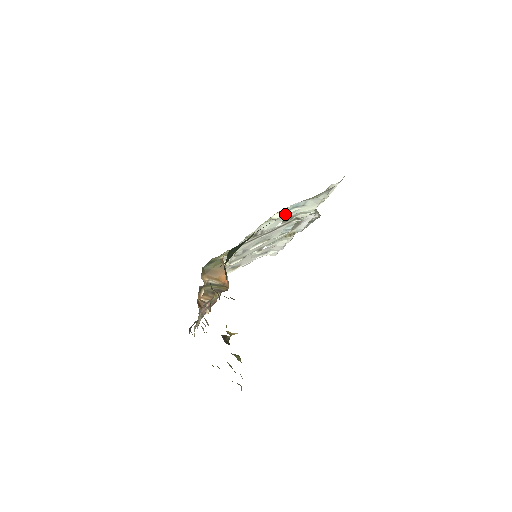
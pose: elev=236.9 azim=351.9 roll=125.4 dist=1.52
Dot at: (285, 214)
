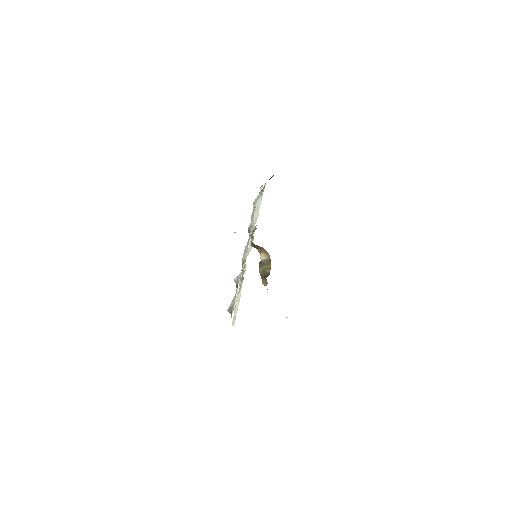
Dot at: occluded
